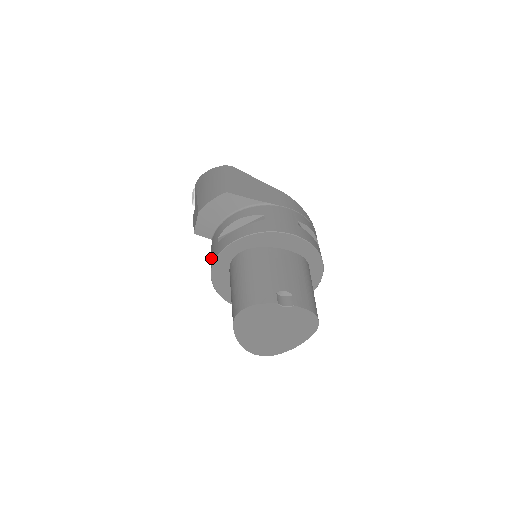
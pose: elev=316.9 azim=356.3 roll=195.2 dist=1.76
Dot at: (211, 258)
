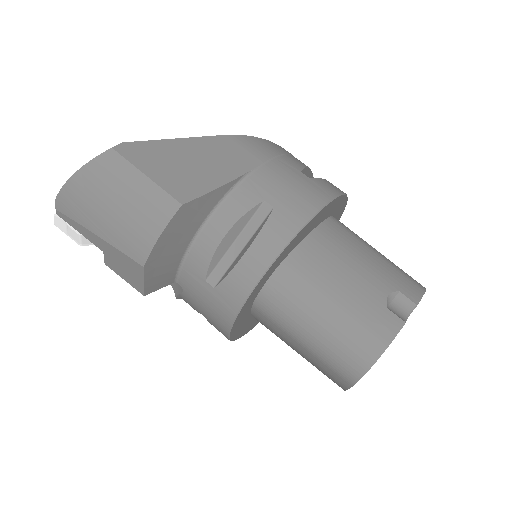
Dot at: (210, 313)
